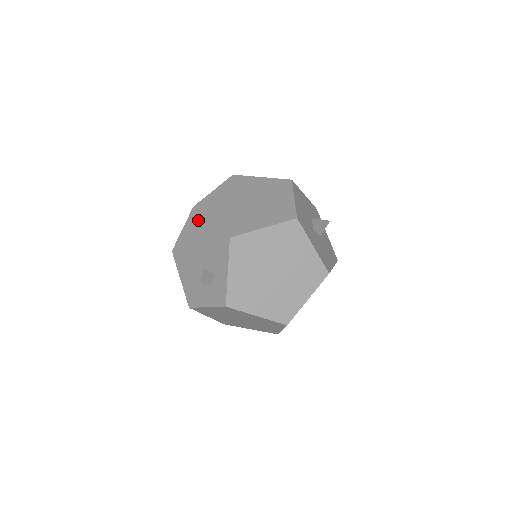
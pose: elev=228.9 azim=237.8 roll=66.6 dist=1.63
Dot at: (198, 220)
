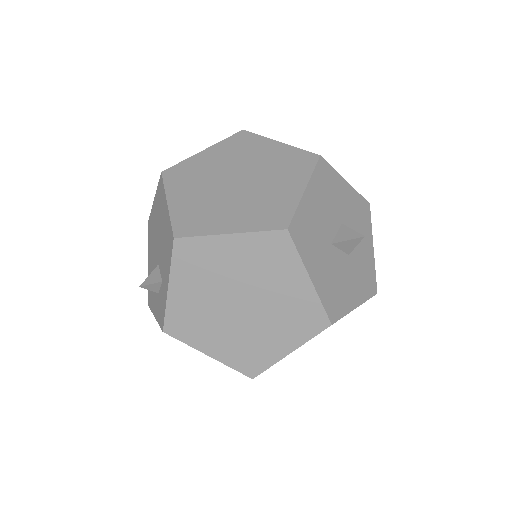
Dot at: (161, 194)
